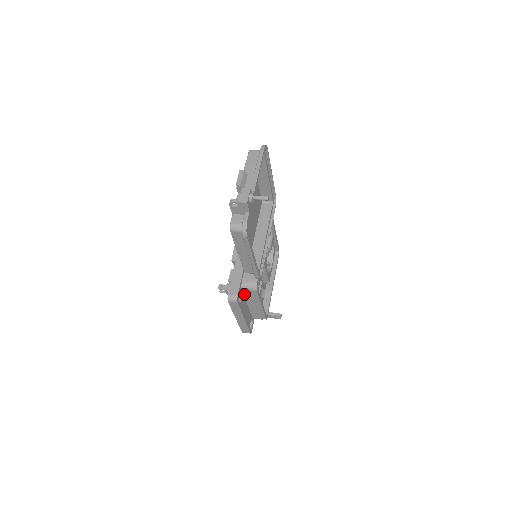
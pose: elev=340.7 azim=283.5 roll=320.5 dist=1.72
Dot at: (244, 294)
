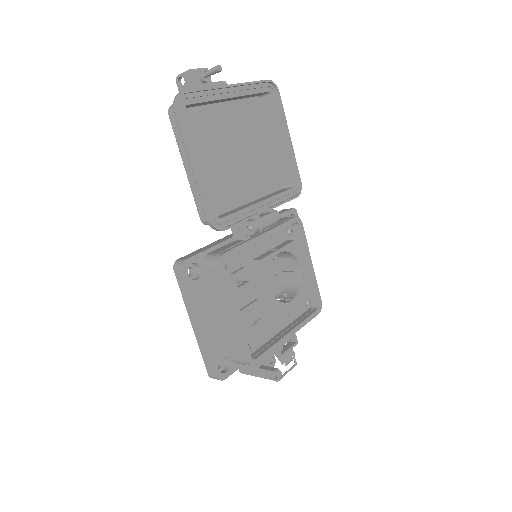
Dot at: (208, 280)
